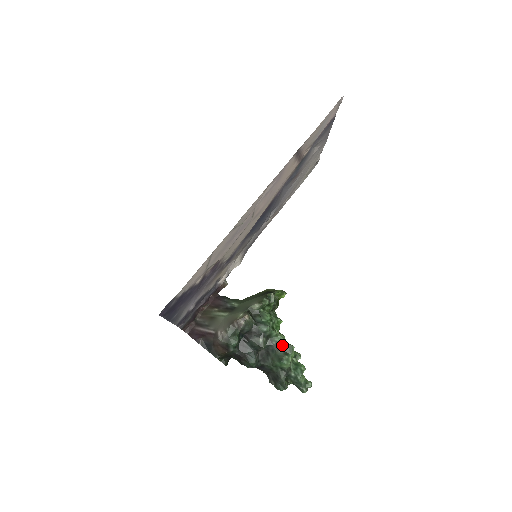
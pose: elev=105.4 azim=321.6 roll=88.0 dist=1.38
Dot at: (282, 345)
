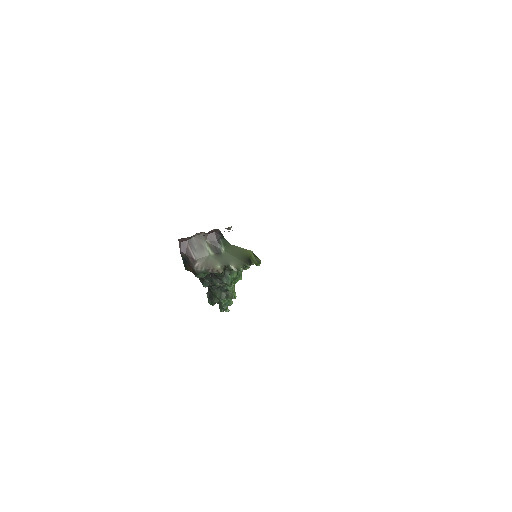
Dot at: (229, 292)
